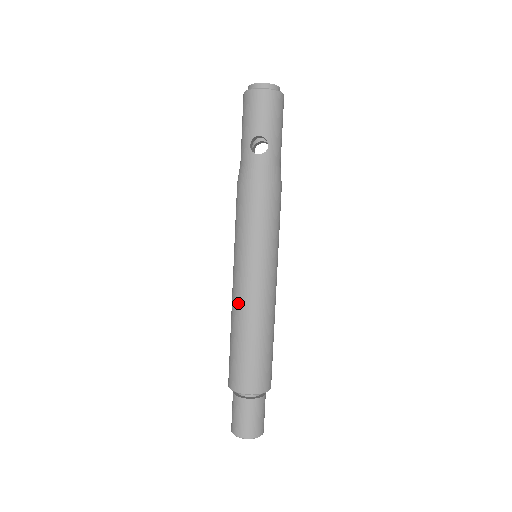
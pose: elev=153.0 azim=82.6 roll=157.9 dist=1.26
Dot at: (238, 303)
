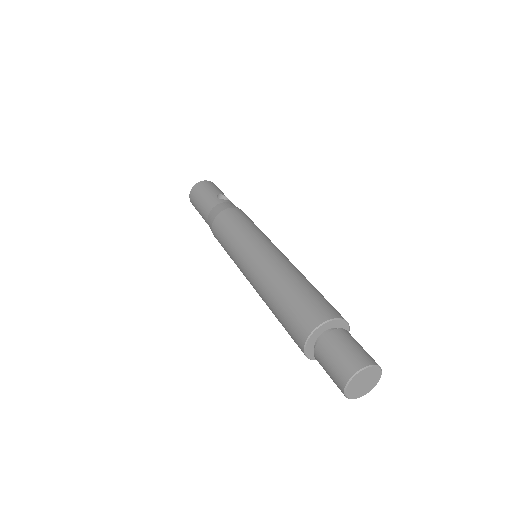
Dot at: (272, 263)
